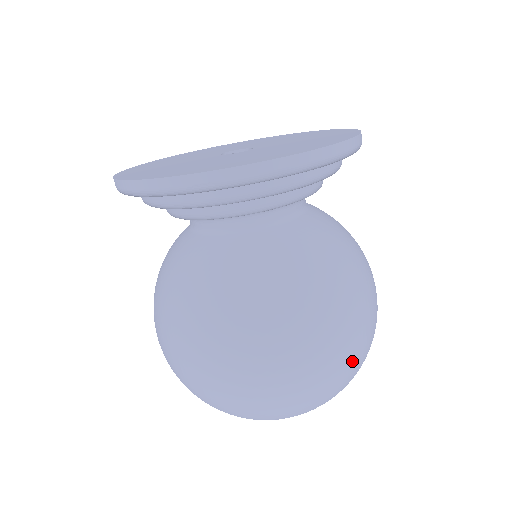
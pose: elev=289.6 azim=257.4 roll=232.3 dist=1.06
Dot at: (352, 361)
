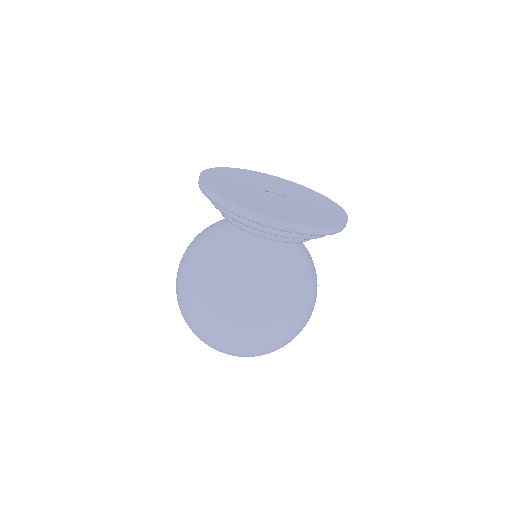
Dot at: (266, 342)
